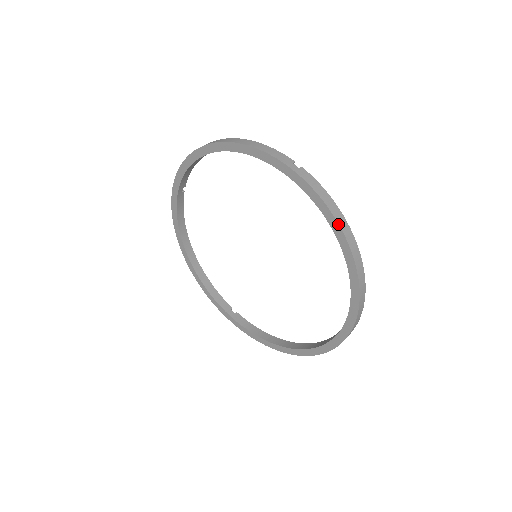
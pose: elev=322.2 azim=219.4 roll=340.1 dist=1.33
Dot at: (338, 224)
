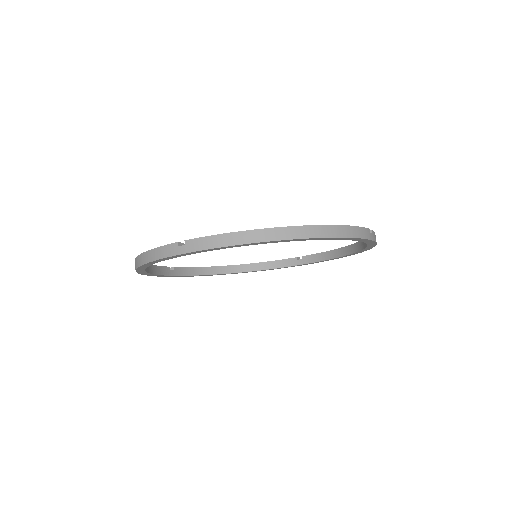
Dot at: occluded
